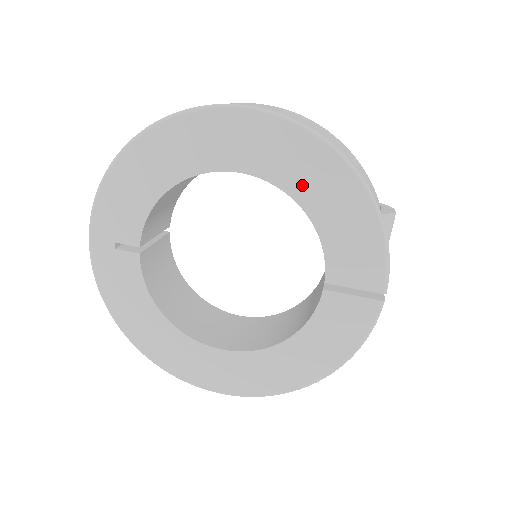
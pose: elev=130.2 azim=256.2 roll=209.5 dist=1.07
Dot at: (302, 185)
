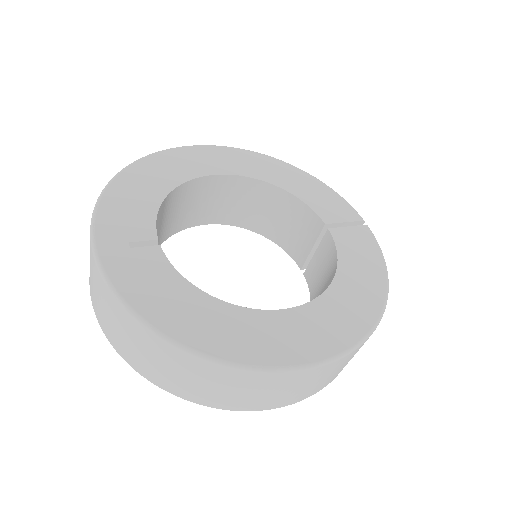
Dot at: (266, 174)
